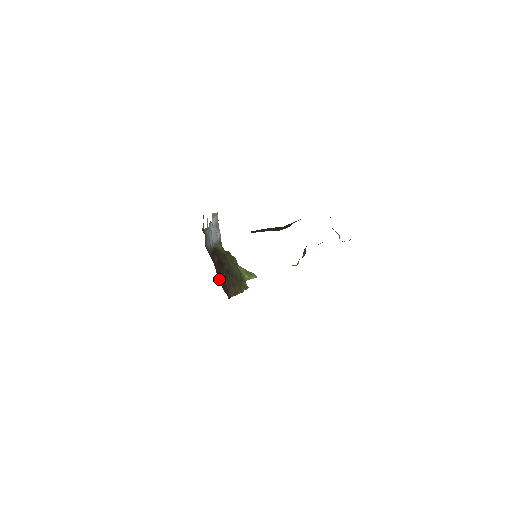
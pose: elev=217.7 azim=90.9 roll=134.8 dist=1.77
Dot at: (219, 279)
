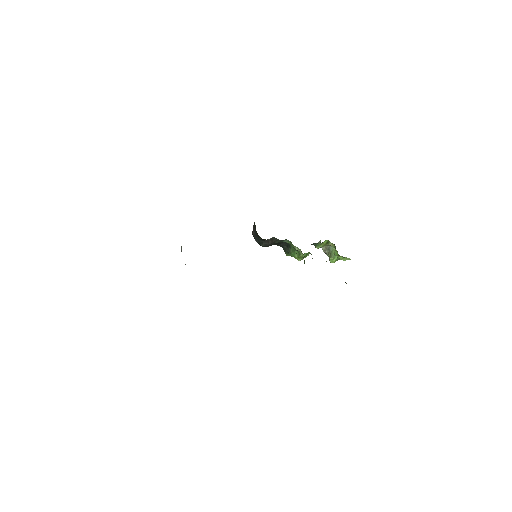
Dot at: occluded
